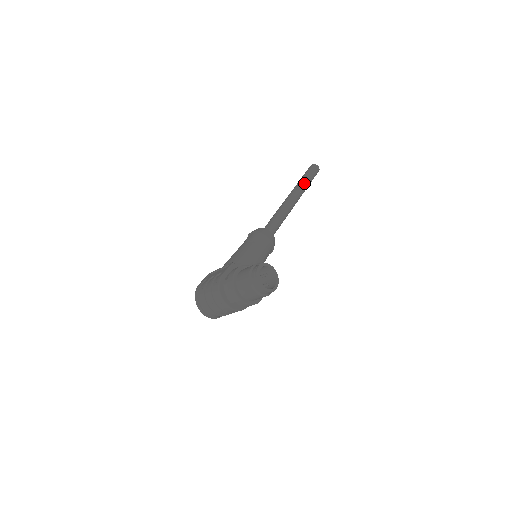
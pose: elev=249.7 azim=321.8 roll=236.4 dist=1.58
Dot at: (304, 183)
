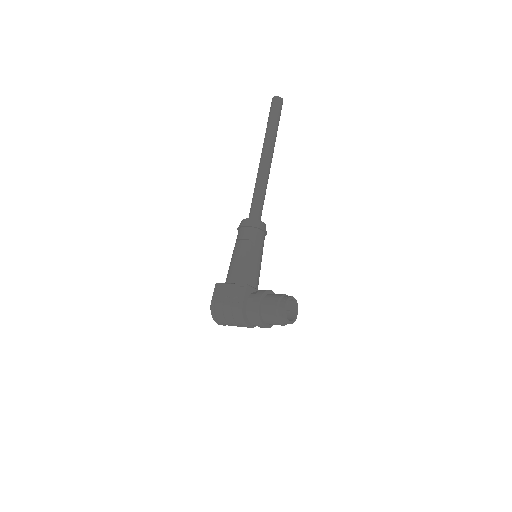
Dot at: (274, 132)
